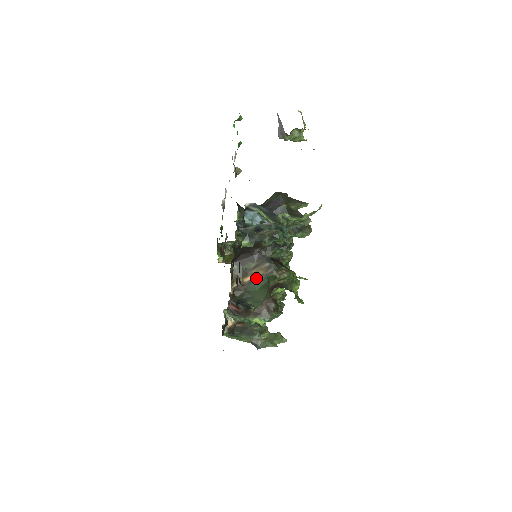
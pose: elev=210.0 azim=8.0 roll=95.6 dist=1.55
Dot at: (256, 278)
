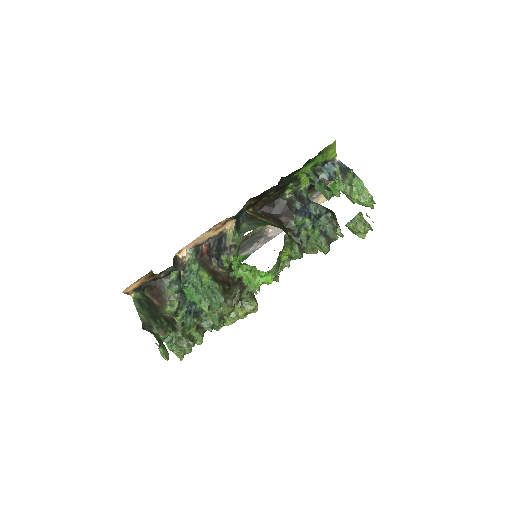
Dot at: (268, 222)
